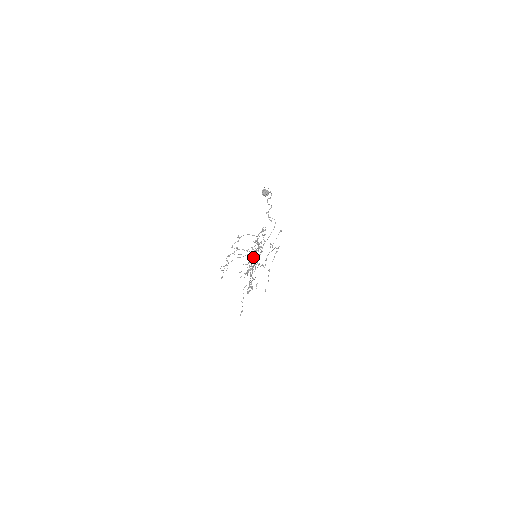
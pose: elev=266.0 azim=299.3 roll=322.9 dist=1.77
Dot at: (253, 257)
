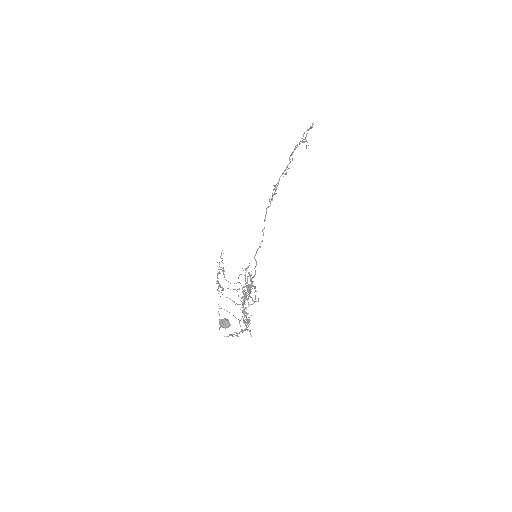
Dot at: (240, 326)
